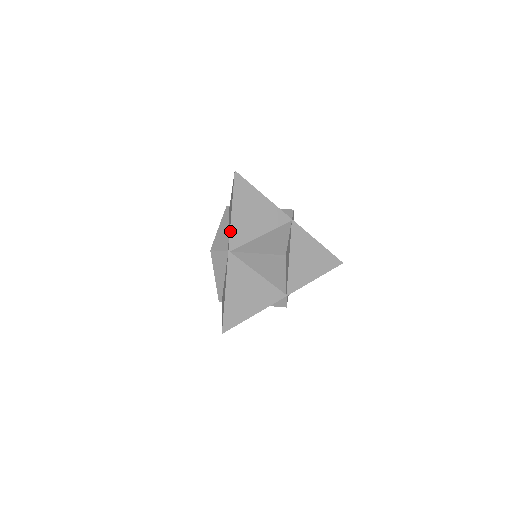
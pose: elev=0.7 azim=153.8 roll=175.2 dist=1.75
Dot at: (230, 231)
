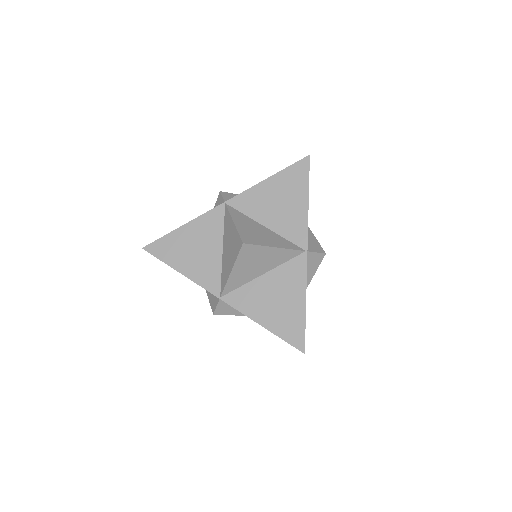
Dot at: (246, 190)
